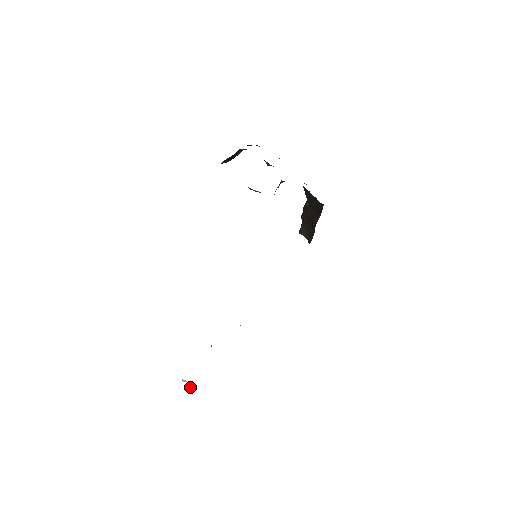
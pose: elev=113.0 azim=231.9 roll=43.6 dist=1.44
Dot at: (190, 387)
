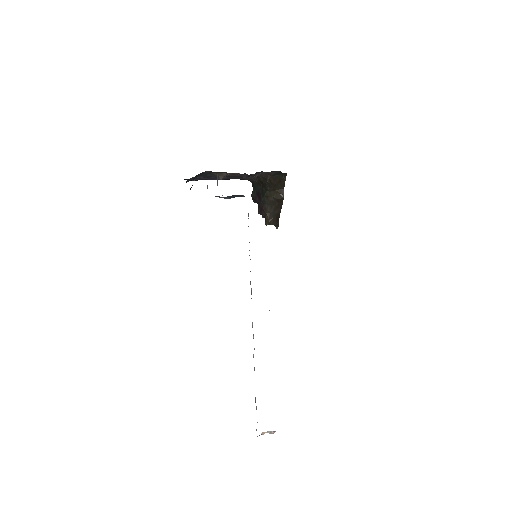
Dot at: (273, 433)
